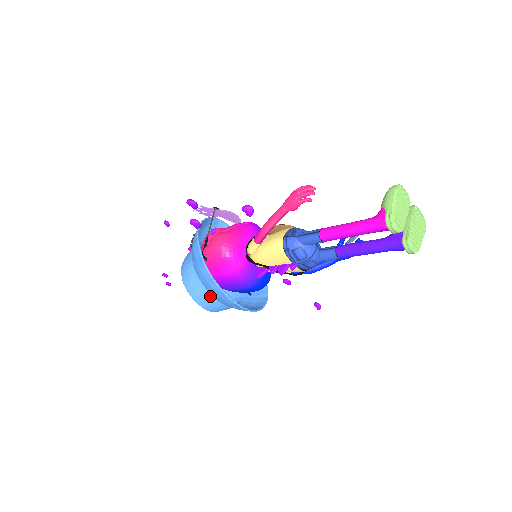
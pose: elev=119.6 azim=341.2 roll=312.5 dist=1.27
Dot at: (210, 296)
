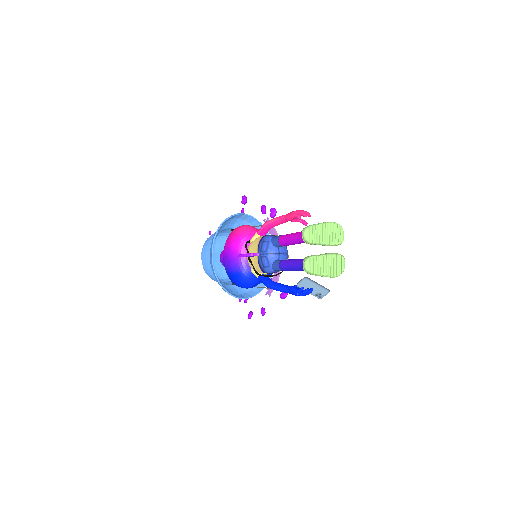
Dot at: occluded
